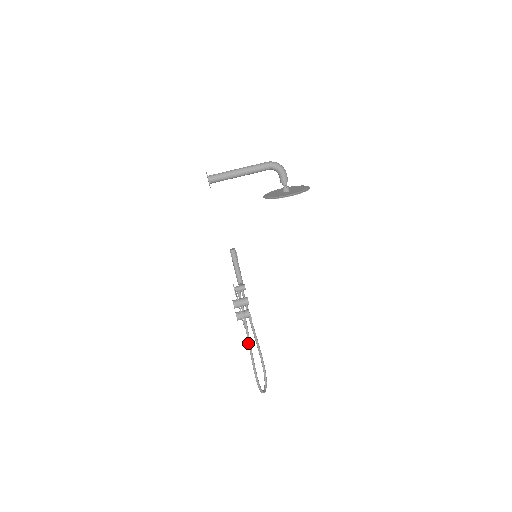
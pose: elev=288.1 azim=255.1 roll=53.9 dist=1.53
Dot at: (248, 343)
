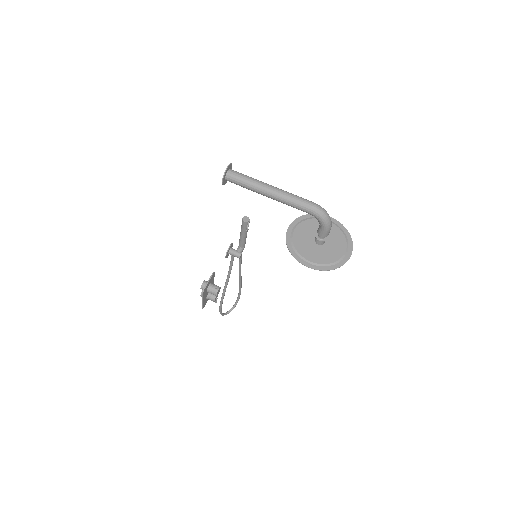
Dot at: (224, 288)
